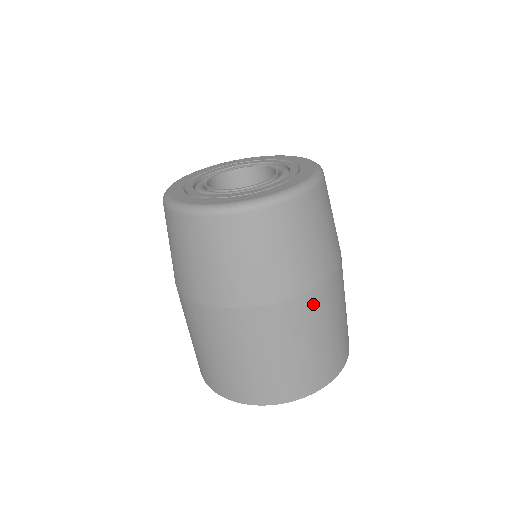
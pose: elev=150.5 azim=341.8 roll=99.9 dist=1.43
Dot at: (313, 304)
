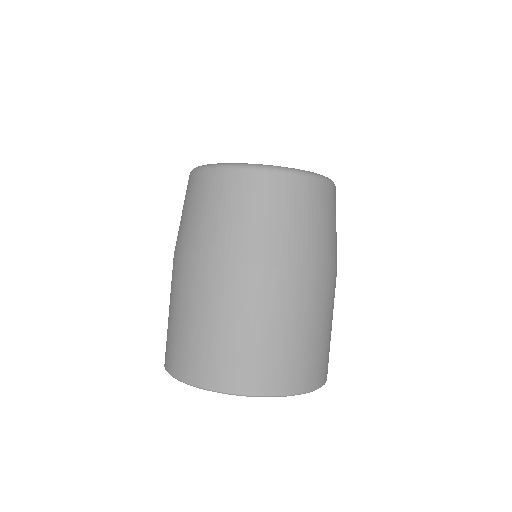
Dot at: (232, 281)
